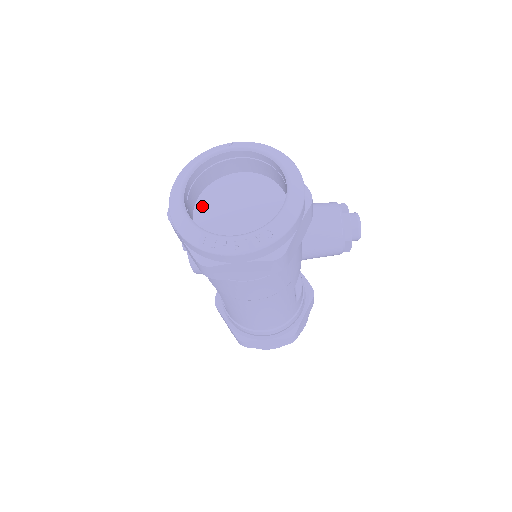
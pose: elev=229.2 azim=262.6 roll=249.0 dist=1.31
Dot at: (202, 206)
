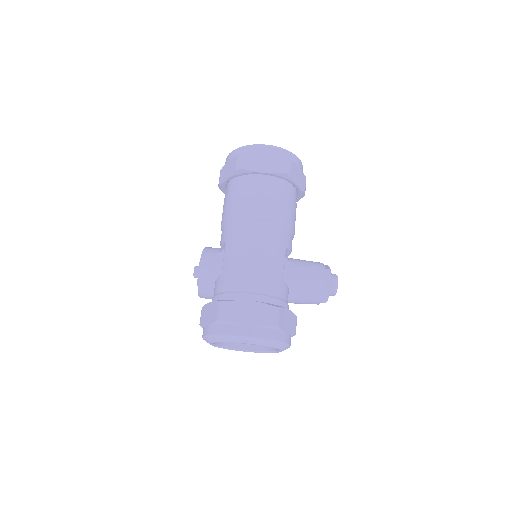
Dot at: occluded
